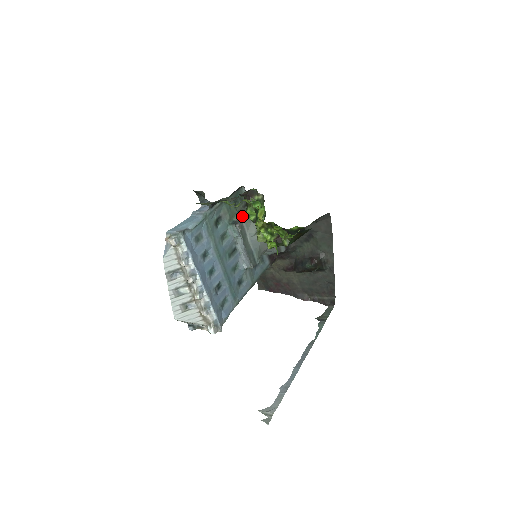
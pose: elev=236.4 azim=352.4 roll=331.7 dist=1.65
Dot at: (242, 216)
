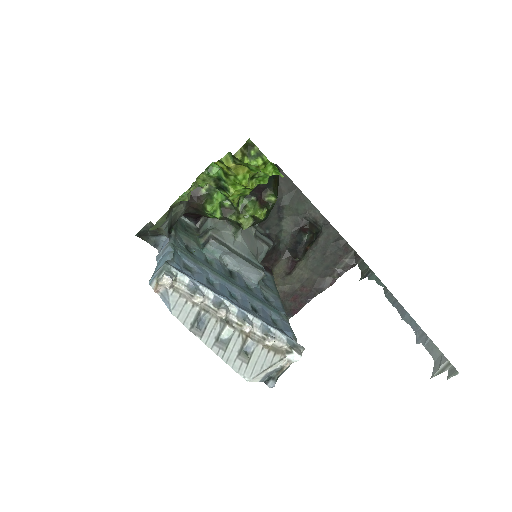
Dot at: (206, 232)
